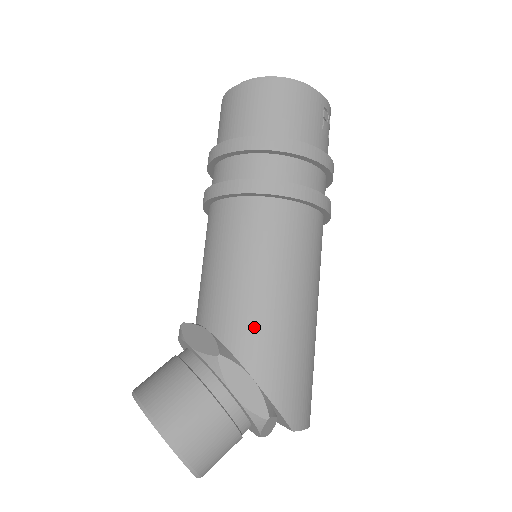
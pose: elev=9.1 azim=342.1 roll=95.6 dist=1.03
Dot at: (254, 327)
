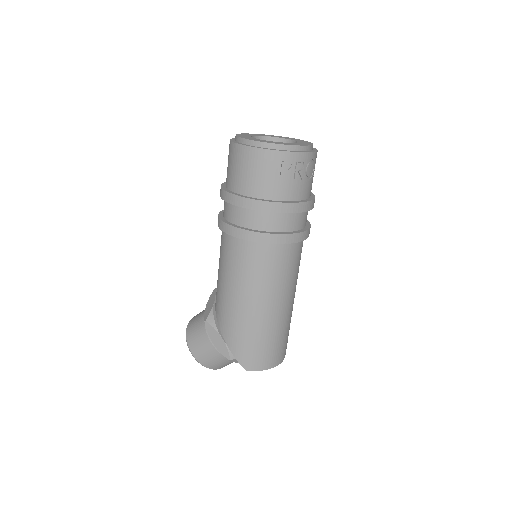
Dot at: (224, 311)
